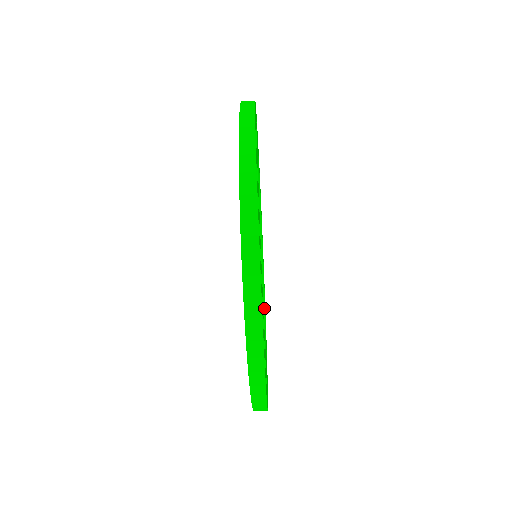
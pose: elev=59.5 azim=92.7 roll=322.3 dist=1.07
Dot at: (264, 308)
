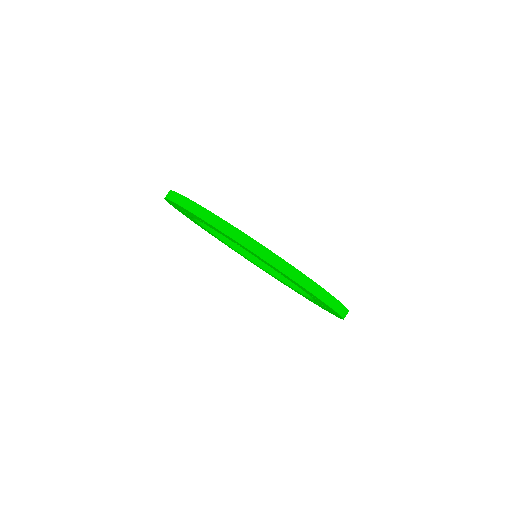
Dot at: occluded
